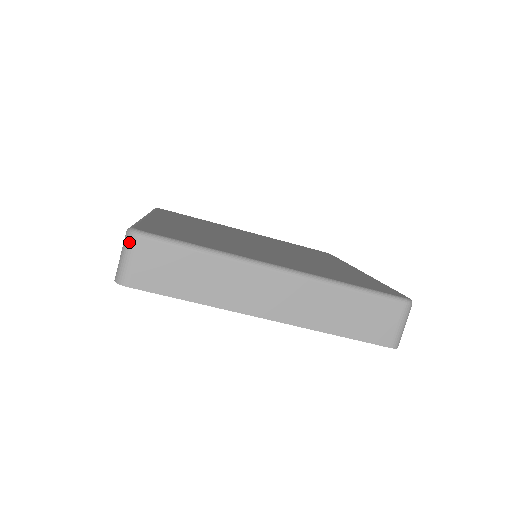
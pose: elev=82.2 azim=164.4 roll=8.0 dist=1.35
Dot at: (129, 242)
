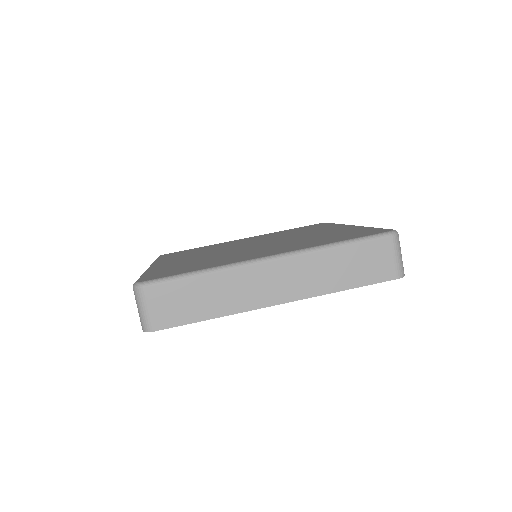
Dot at: (138, 295)
